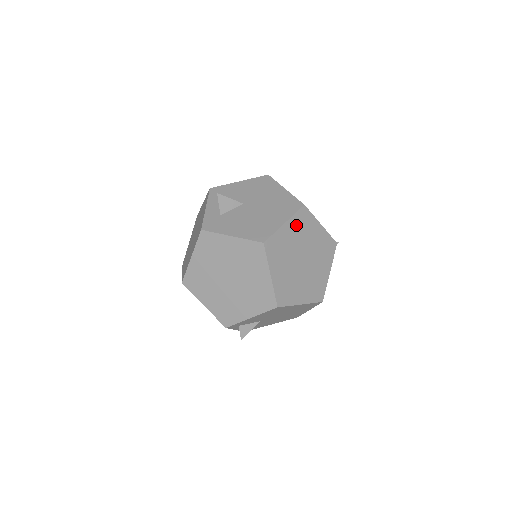
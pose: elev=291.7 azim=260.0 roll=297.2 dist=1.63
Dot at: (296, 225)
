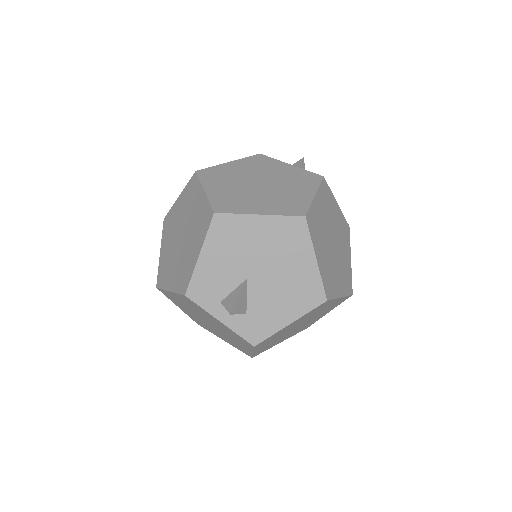
Dot at: (317, 240)
